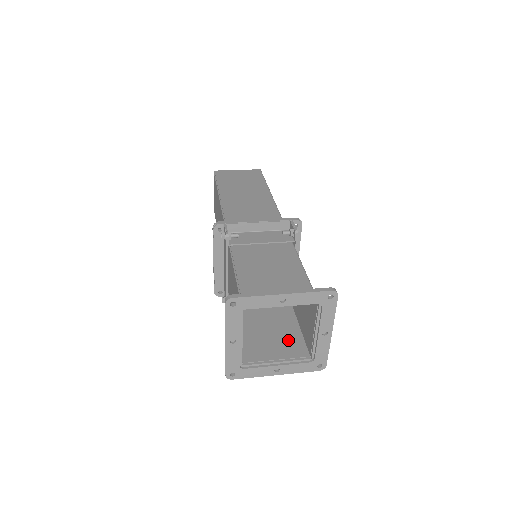
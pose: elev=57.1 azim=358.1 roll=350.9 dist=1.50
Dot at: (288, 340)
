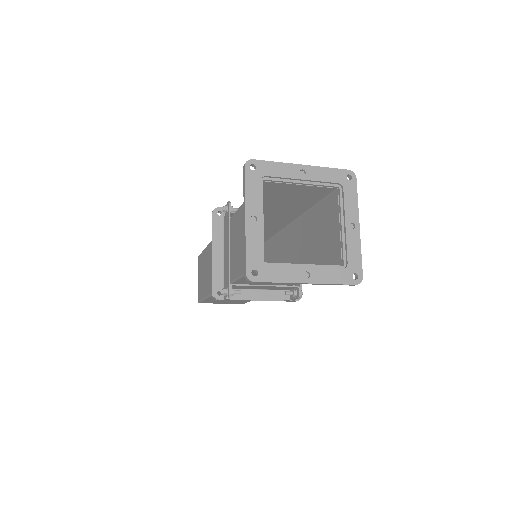
Dot at: occluded
